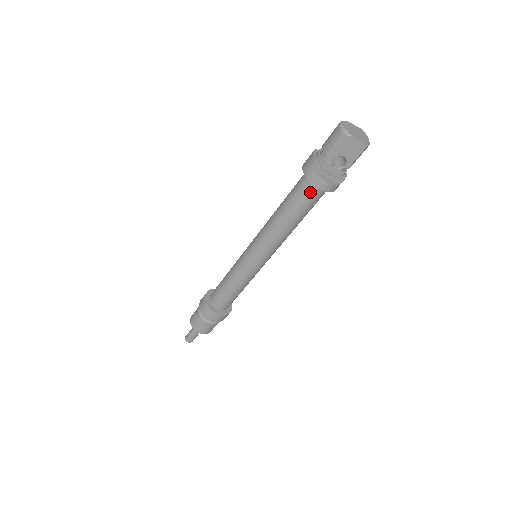
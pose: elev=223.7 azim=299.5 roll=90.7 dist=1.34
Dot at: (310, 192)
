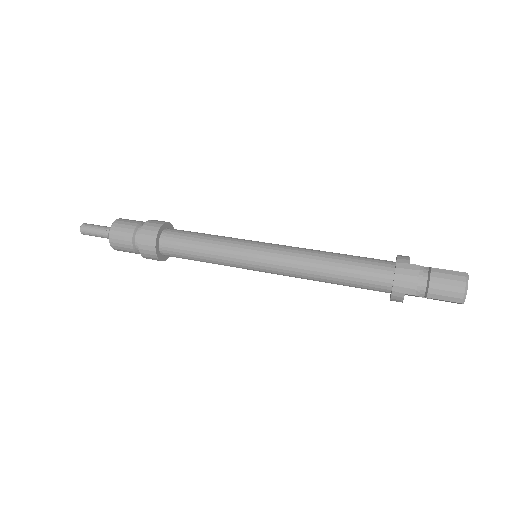
Dot at: (378, 290)
